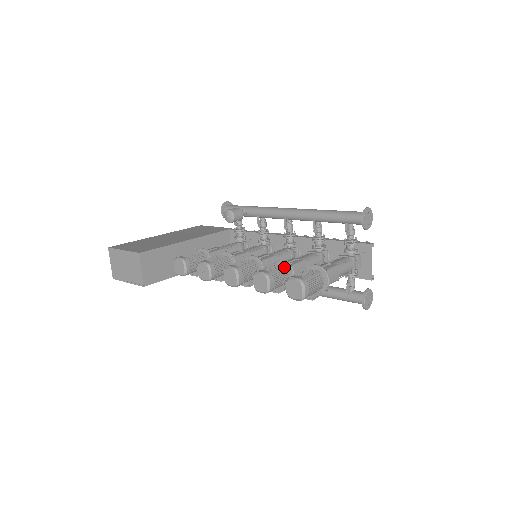
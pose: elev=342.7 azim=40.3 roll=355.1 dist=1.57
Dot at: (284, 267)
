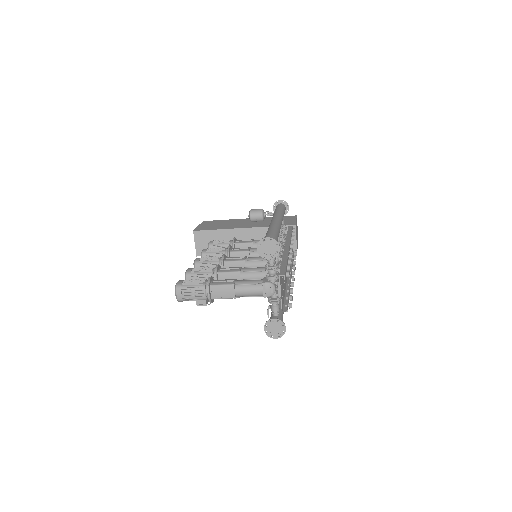
Dot at: (210, 271)
